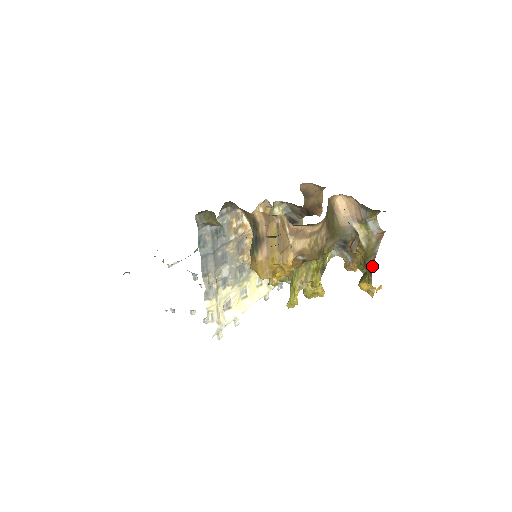
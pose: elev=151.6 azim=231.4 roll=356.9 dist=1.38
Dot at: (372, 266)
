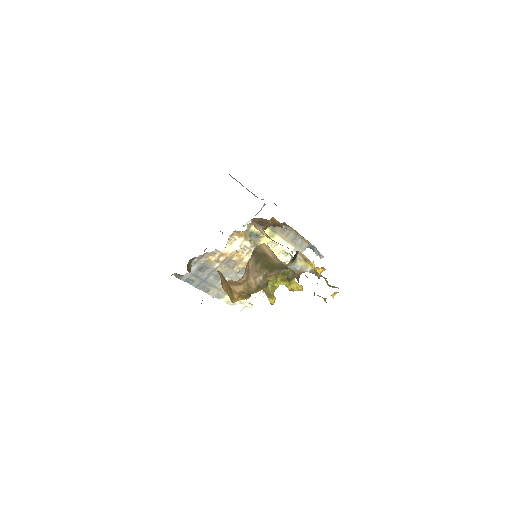
Dot at: occluded
